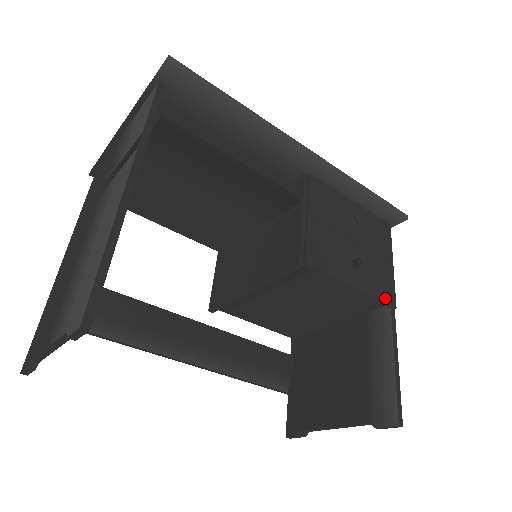
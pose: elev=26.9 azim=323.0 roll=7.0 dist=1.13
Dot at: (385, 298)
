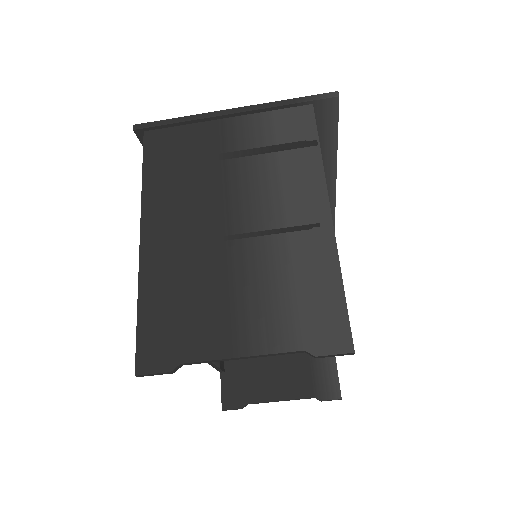
Dot at: occluded
